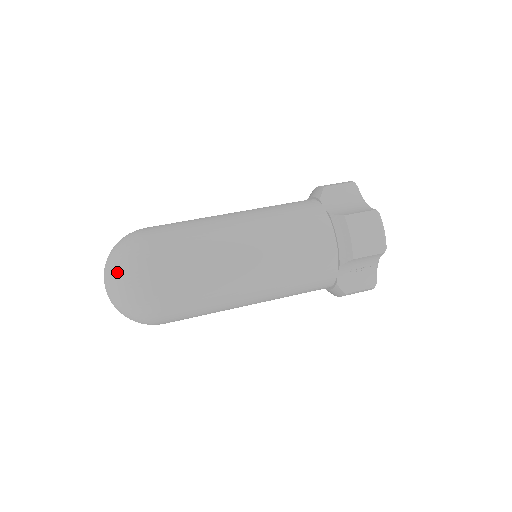
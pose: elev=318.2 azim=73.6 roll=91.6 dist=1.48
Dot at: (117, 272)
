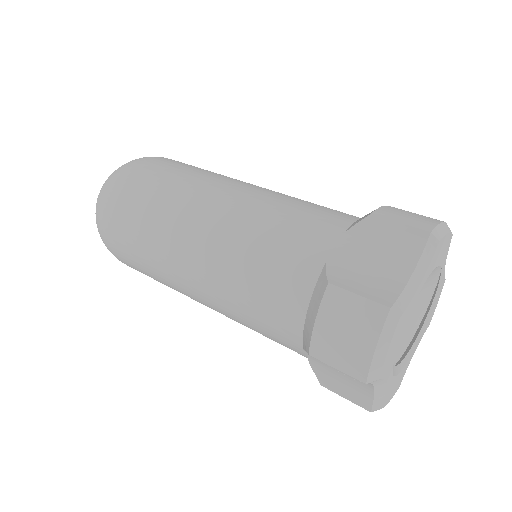
Dot at: (98, 195)
